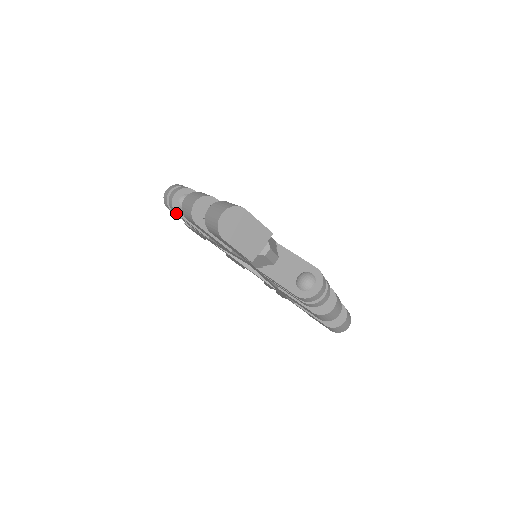
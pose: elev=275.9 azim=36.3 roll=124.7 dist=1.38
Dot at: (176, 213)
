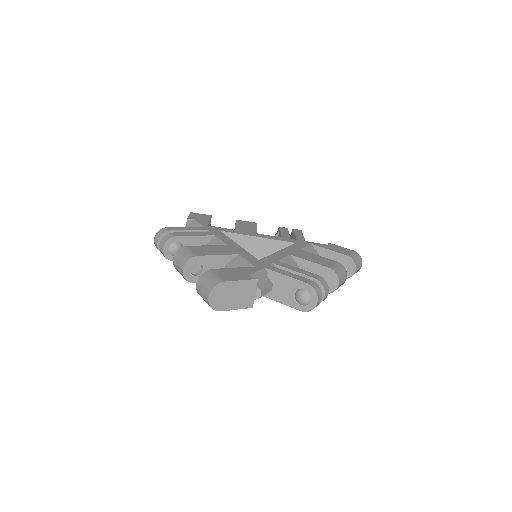
Dot at: occluded
